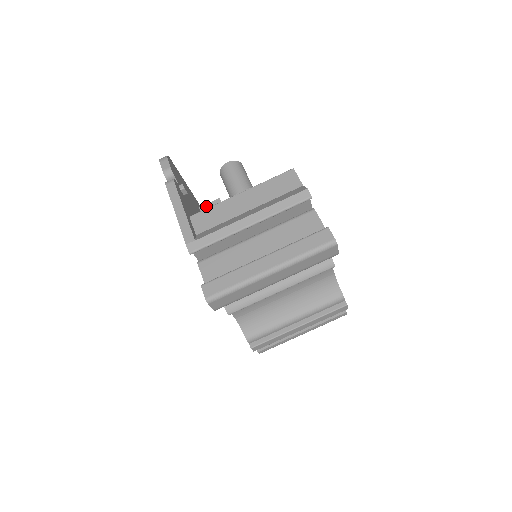
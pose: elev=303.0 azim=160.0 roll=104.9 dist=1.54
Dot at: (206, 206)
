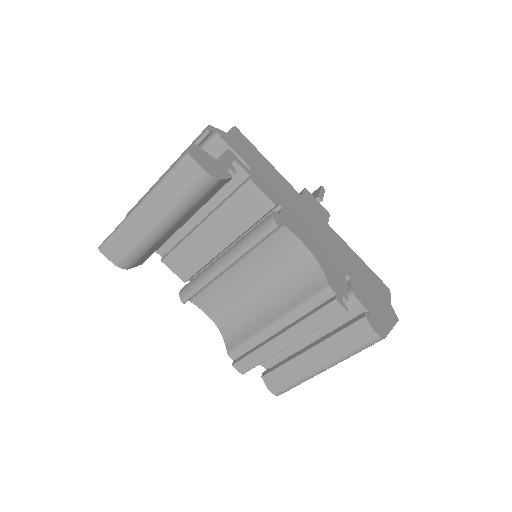
Dot at: occluded
